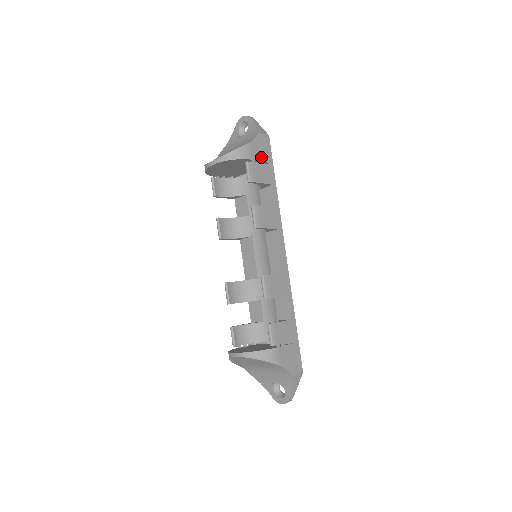
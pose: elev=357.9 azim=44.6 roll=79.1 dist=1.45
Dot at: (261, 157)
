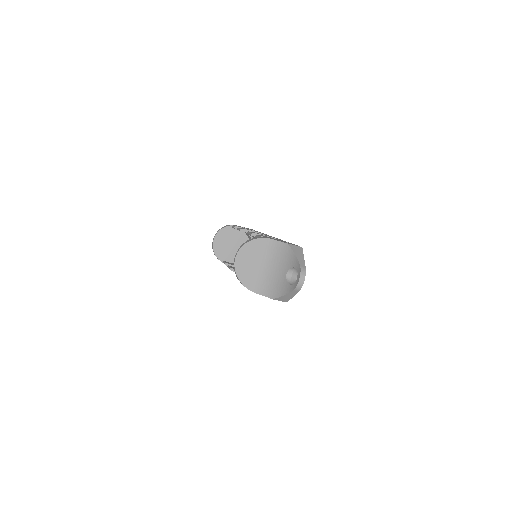
Dot at: occluded
